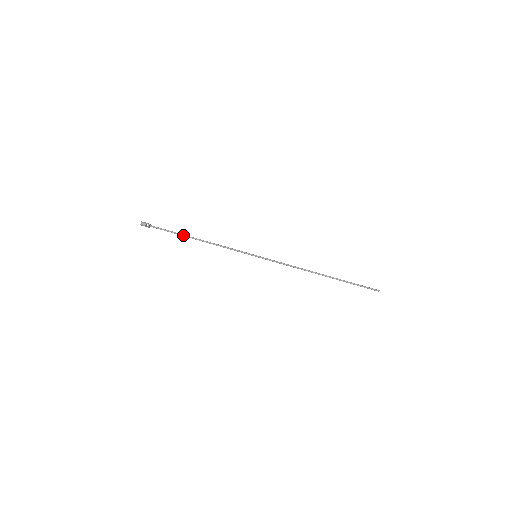
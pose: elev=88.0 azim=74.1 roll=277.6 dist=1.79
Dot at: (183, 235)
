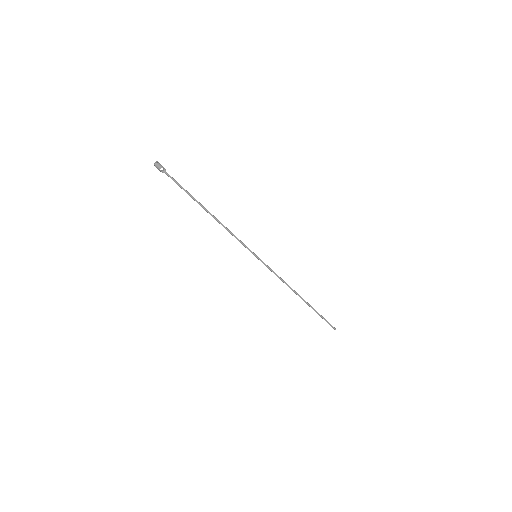
Dot at: occluded
